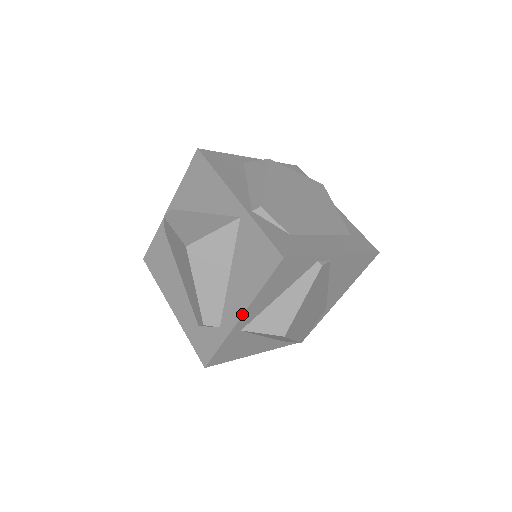
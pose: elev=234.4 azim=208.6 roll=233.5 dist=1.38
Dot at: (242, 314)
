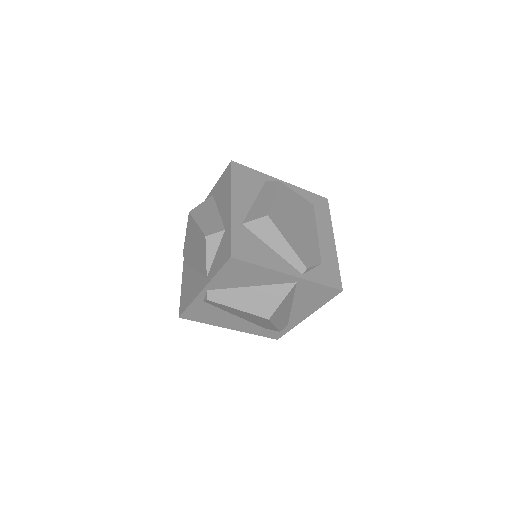
Dot at: occluded
